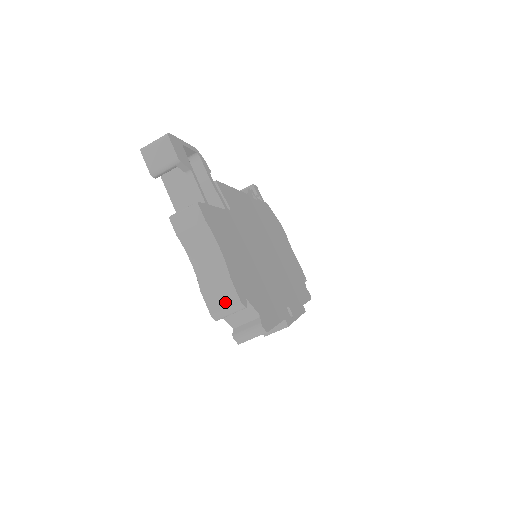
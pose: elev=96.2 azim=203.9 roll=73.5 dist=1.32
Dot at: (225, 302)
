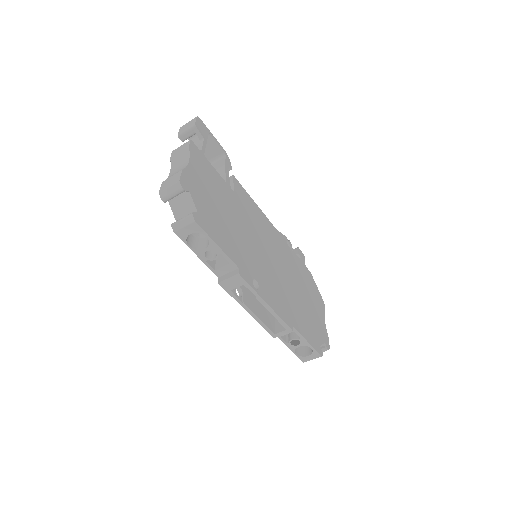
Dot at: (171, 183)
